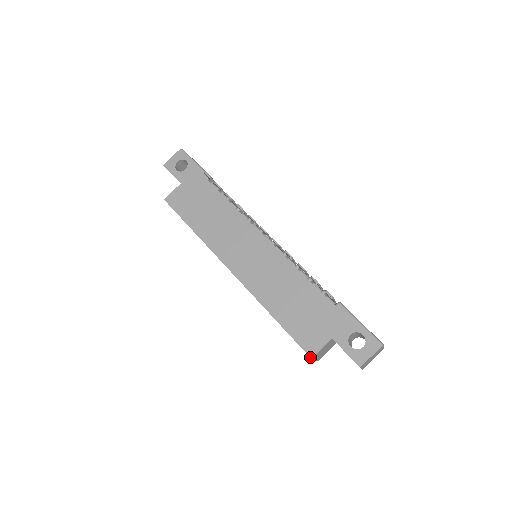
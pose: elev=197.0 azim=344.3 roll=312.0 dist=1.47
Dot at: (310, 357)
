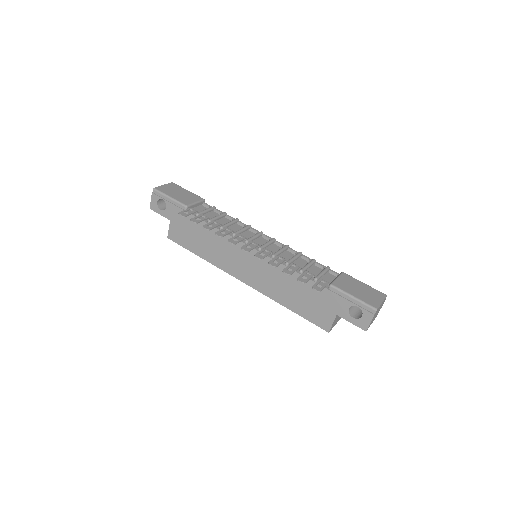
Dot at: occluded
